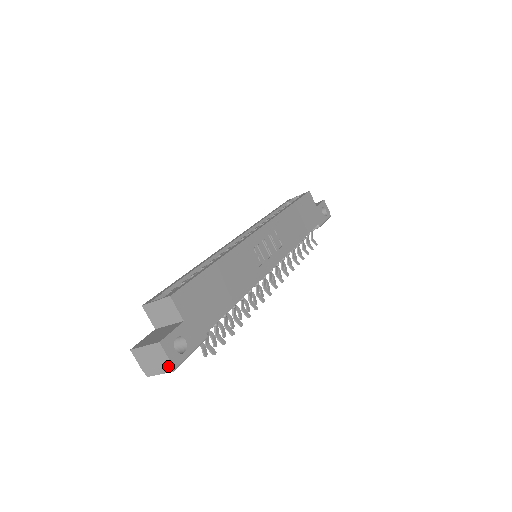
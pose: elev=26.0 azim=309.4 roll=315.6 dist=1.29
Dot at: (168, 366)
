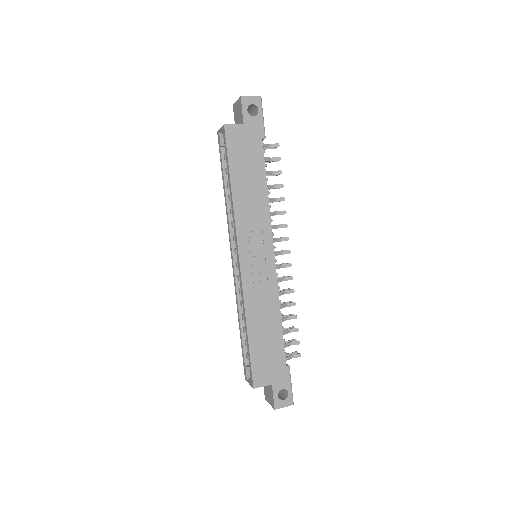
Dot at: (289, 405)
